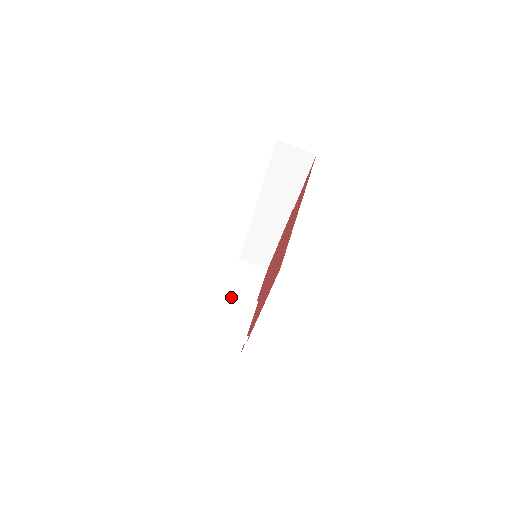
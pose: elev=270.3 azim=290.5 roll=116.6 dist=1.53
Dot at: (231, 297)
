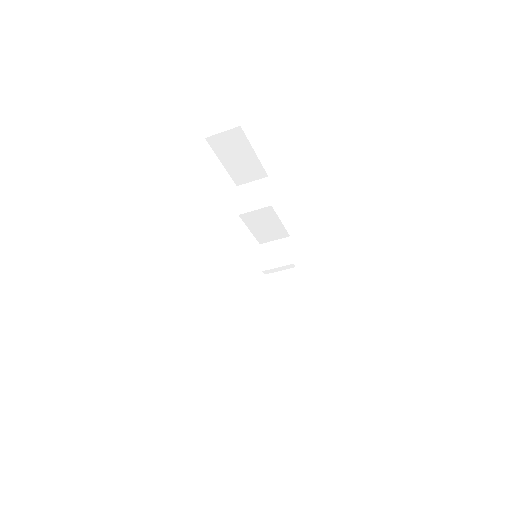
Dot at: (249, 216)
